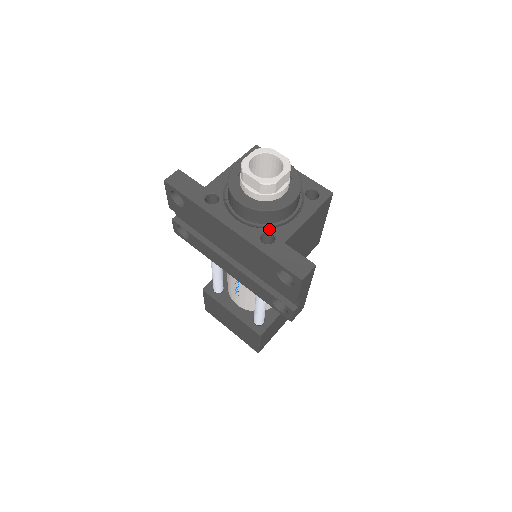
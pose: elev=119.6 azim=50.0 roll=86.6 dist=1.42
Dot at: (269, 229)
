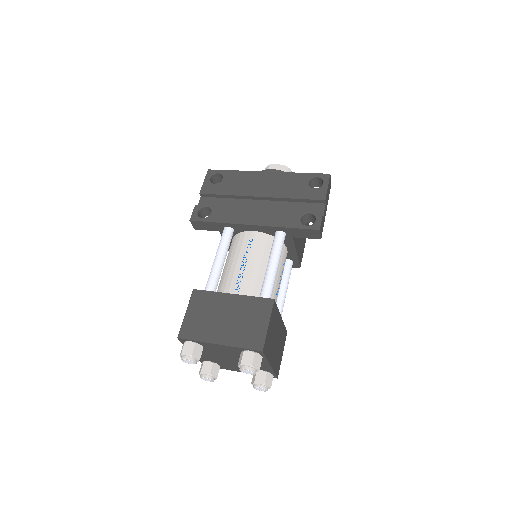
Dot at: occluded
